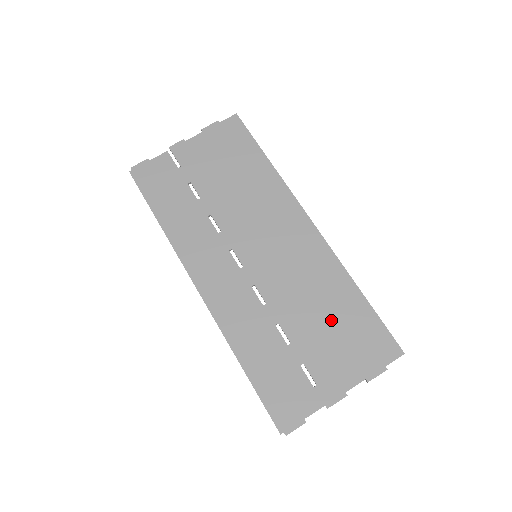
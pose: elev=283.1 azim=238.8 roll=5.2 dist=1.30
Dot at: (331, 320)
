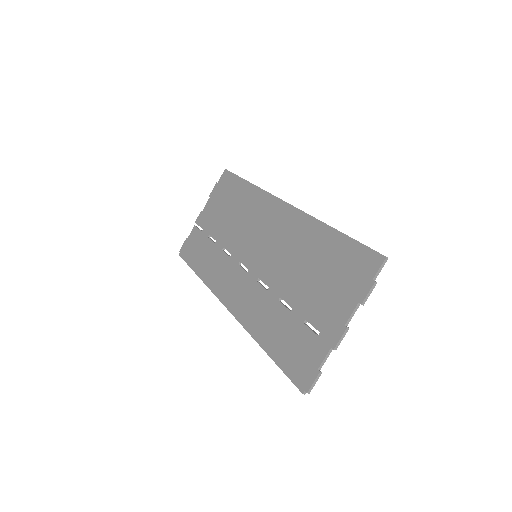
Dot at: (317, 269)
